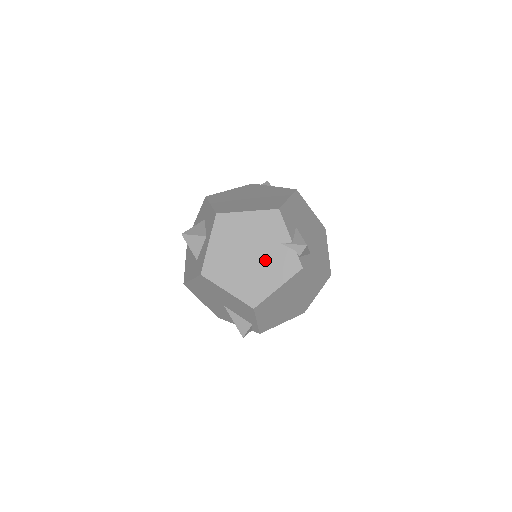
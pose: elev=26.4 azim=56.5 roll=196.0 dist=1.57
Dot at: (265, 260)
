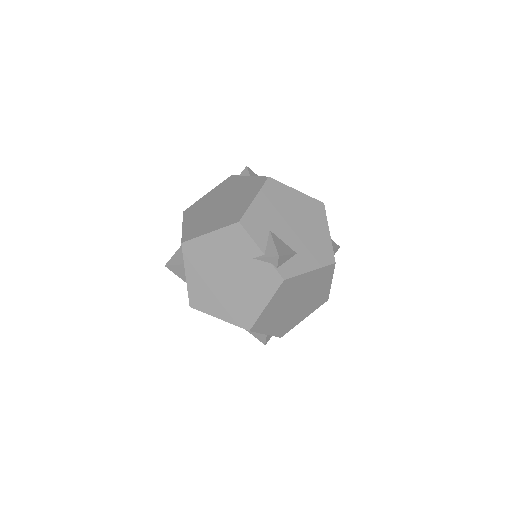
Dot at: (243, 280)
